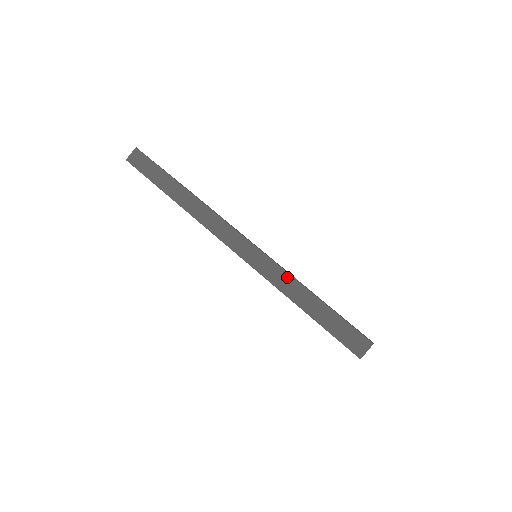
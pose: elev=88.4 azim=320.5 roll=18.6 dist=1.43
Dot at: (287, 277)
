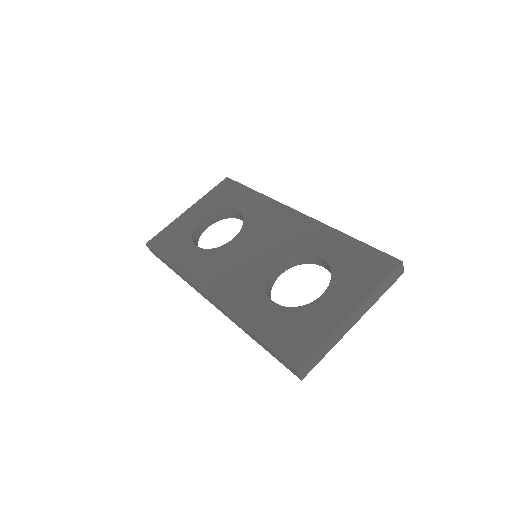
Dot at: (237, 323)
